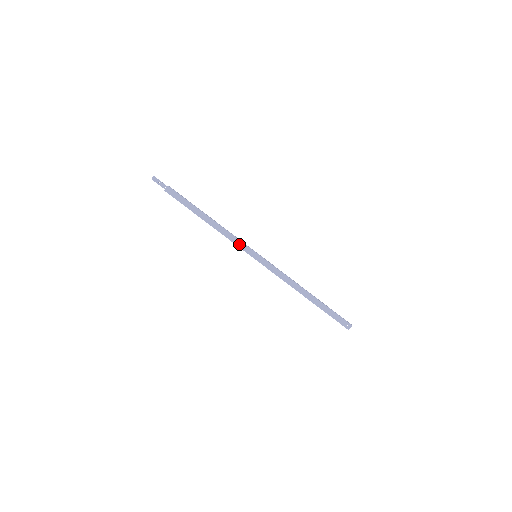
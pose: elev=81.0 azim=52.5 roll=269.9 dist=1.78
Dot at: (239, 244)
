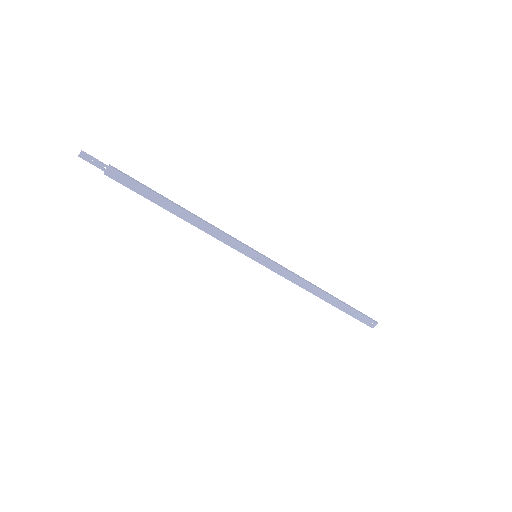
Dot at: (231, 243)
